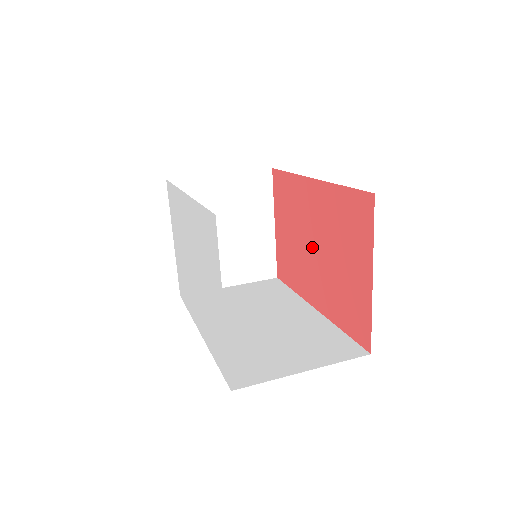
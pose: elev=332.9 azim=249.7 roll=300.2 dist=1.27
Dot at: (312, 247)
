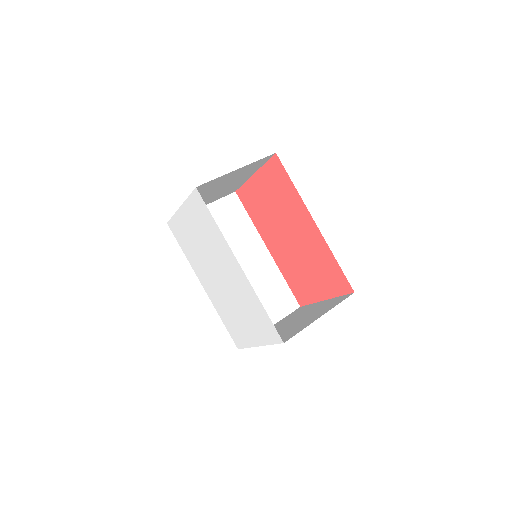
Dot at: (288, 236)
